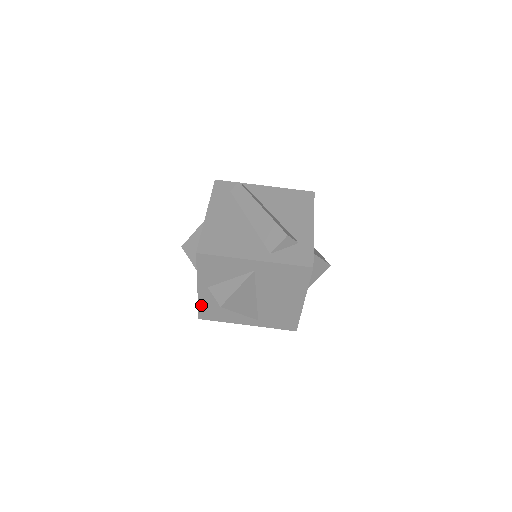
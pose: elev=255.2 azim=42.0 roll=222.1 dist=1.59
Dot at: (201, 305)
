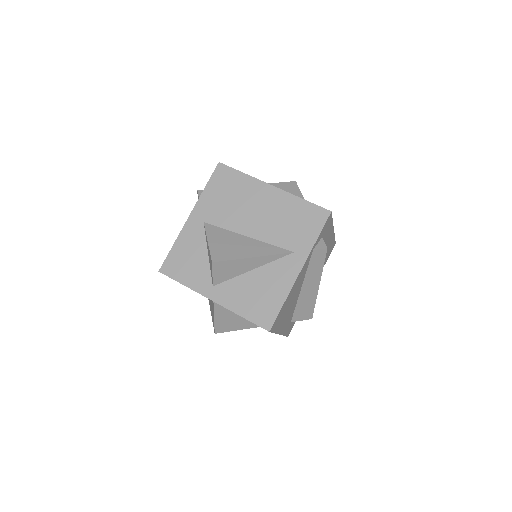
Dot at: (242, 313)
